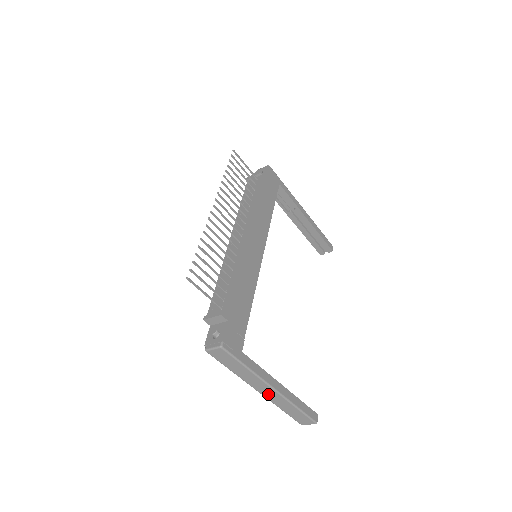
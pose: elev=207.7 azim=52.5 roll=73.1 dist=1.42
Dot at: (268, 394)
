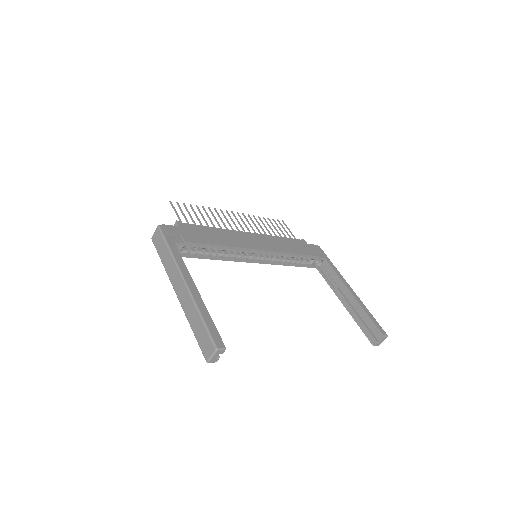
Dot at: (181, 294)
